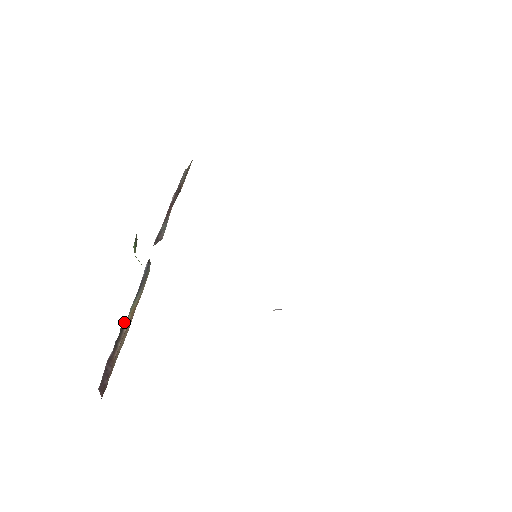
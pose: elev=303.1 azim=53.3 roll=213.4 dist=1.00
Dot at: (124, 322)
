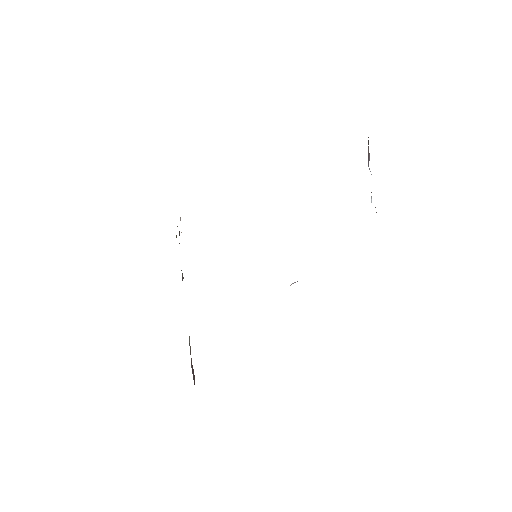
Dot at: (189, 337)
